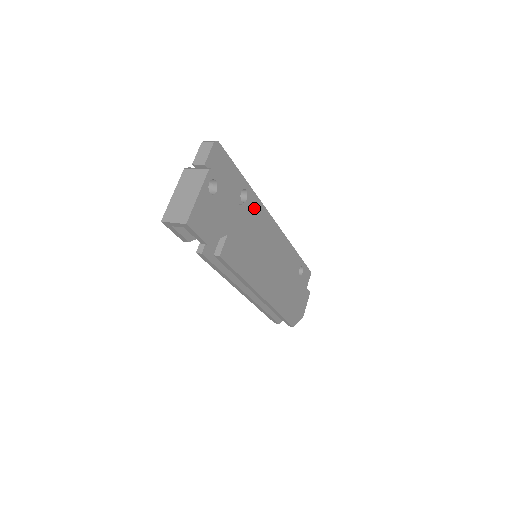
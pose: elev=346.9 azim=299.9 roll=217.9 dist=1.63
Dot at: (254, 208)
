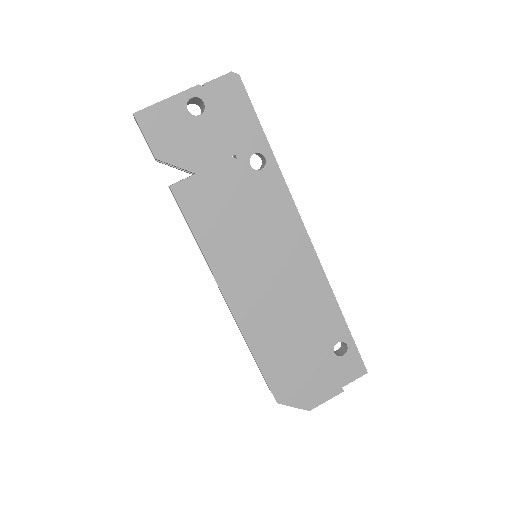
Dot at: (272, 189)
